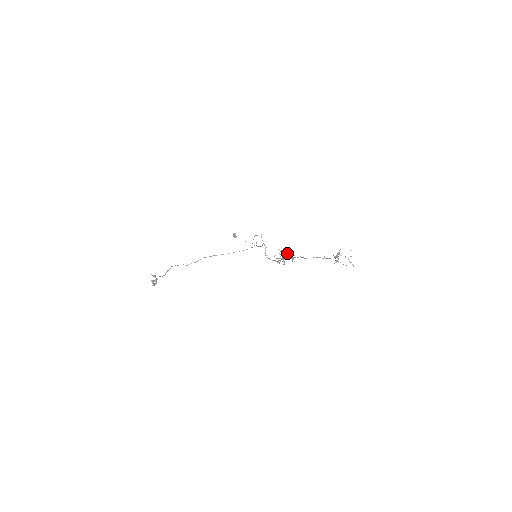
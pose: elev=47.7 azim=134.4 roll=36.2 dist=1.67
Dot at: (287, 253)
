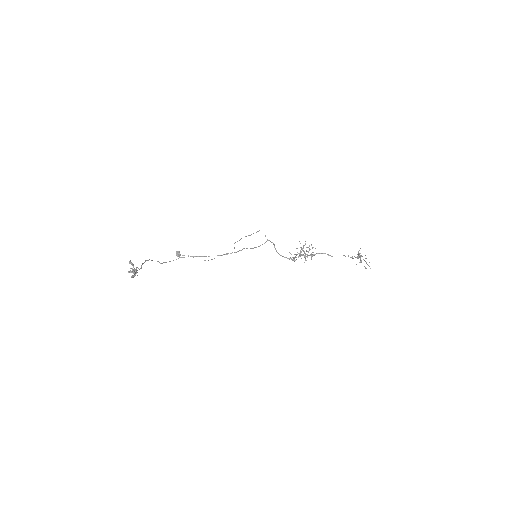
Dot at: occluded
